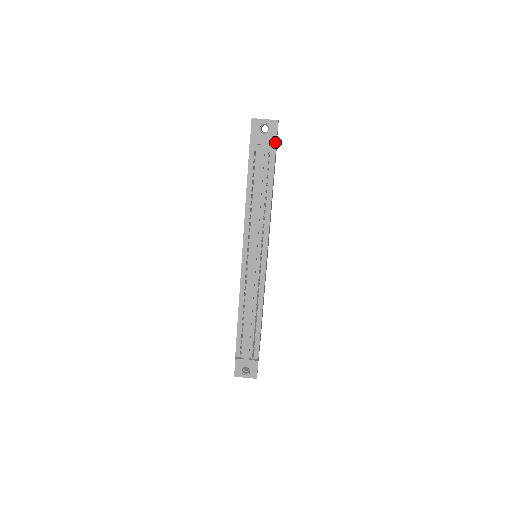
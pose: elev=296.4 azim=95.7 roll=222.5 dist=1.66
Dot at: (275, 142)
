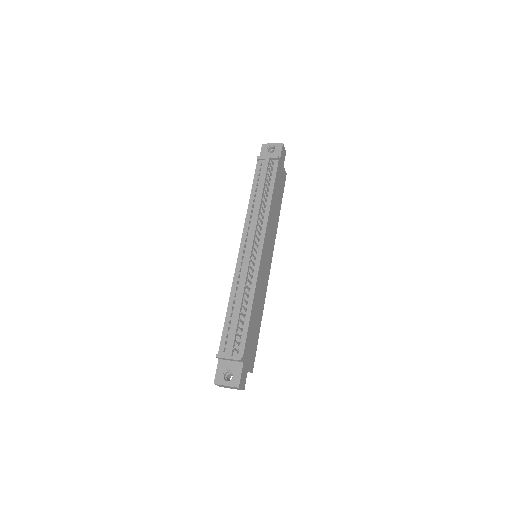
Dot at: (279, 157)
